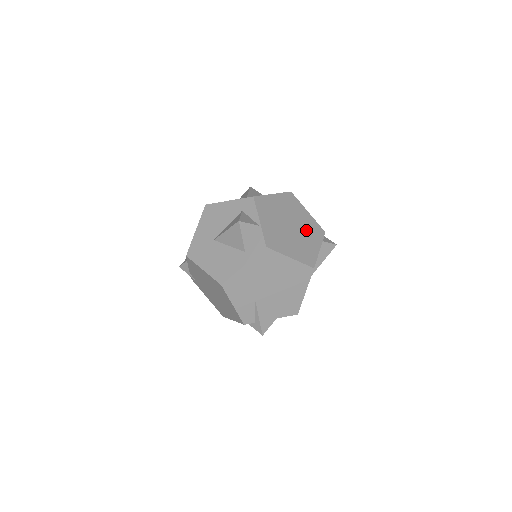
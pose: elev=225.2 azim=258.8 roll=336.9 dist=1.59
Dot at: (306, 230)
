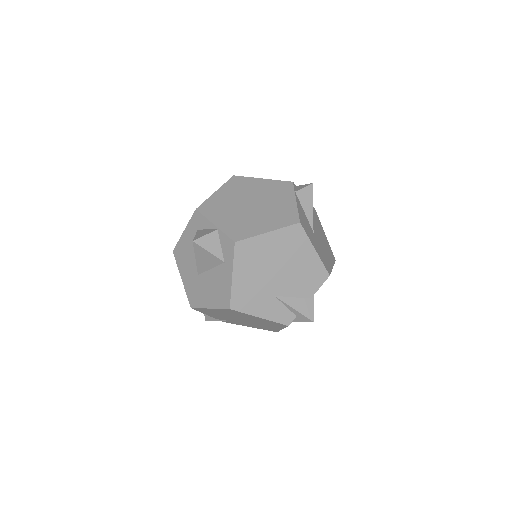
Dot at: (270, 196)
